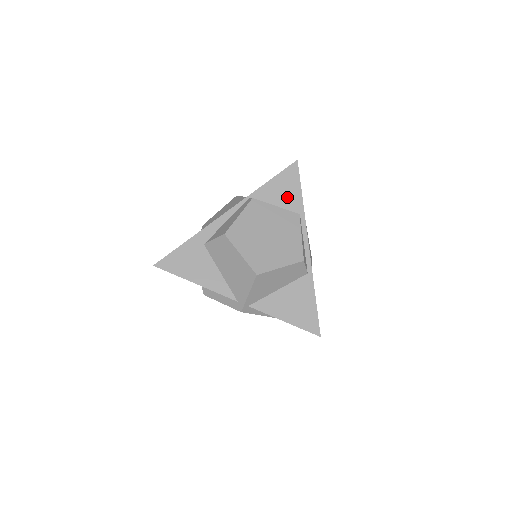
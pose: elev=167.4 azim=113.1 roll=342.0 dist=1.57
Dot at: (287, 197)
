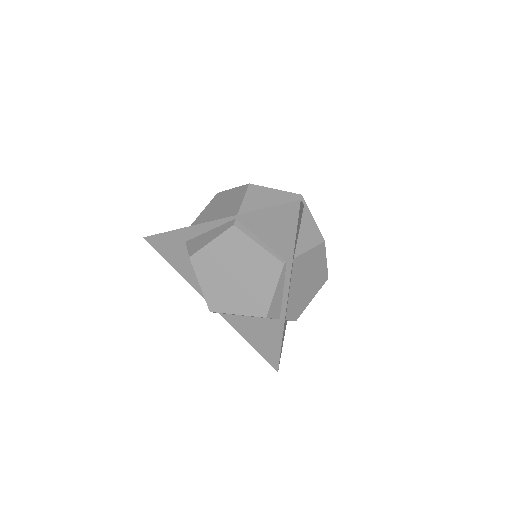
Dot at: (277, 237)
